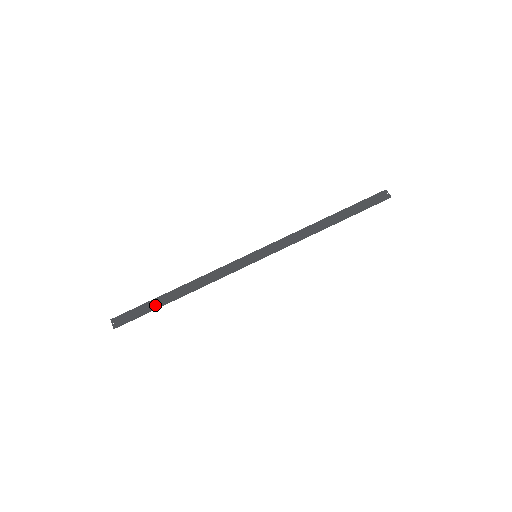
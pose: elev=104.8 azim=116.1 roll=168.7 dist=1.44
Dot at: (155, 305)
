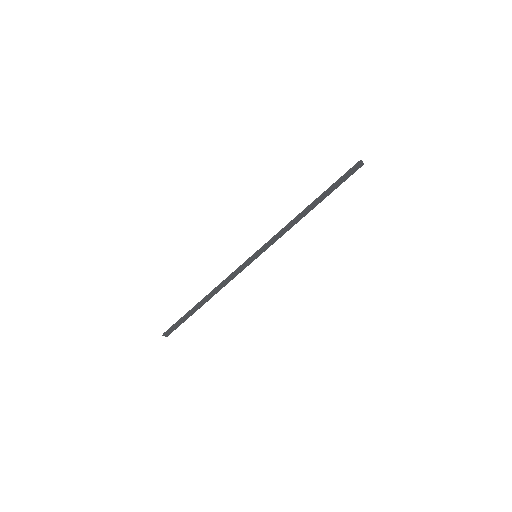
Dot at: (190, 315)
